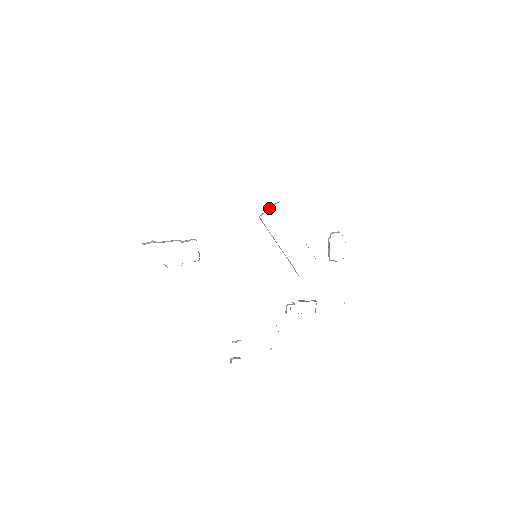
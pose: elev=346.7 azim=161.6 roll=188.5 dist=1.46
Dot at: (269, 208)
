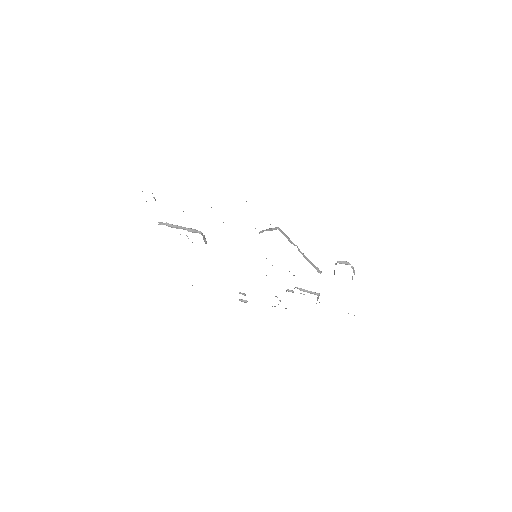
Dot at: (269, 229)
